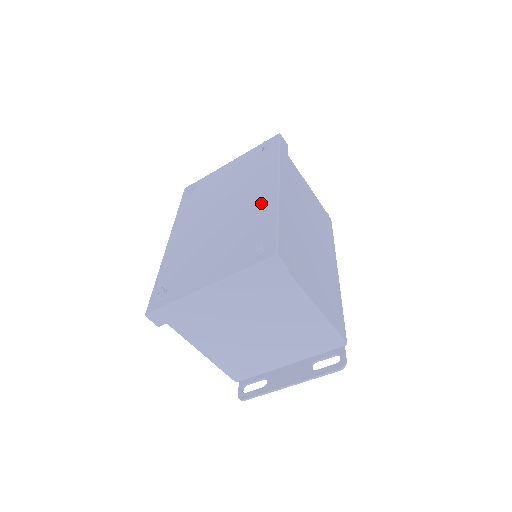
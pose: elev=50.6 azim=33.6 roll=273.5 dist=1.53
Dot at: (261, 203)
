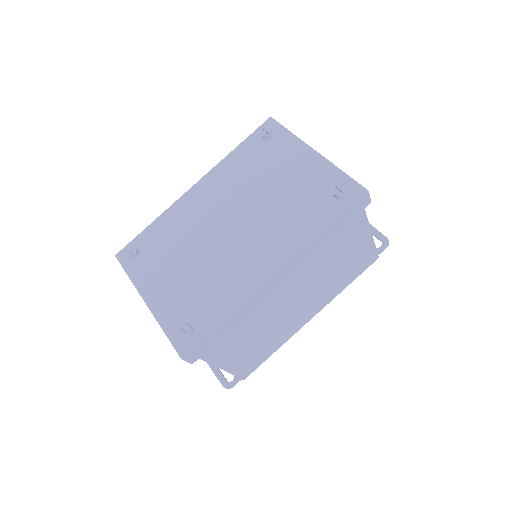
Dot at: (244, 277)
